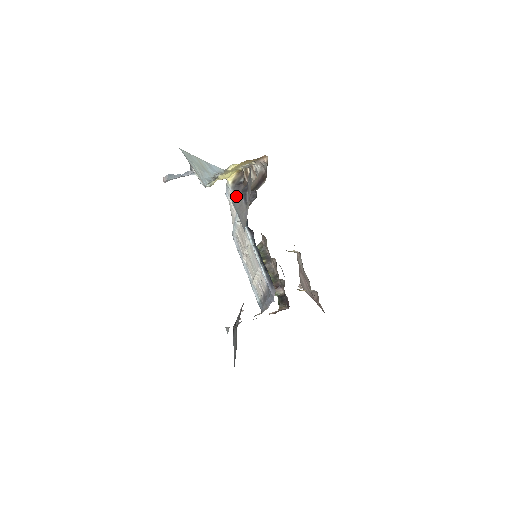
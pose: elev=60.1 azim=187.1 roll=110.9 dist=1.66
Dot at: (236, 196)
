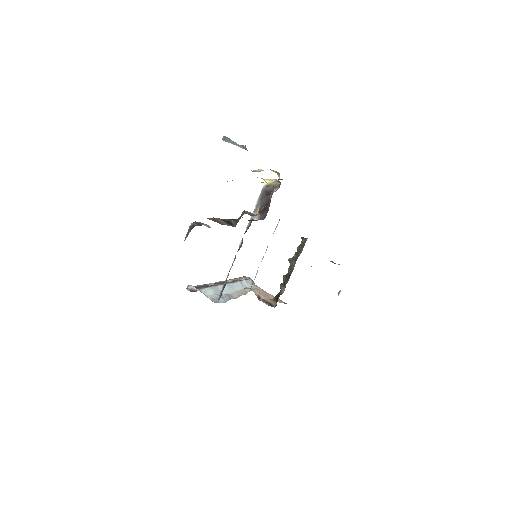
Dot at: (191, 224)
